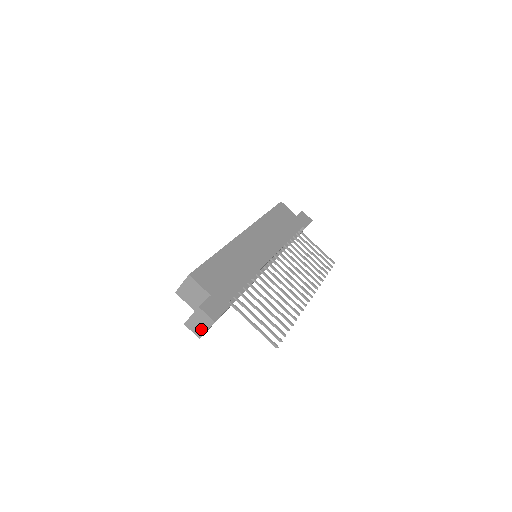
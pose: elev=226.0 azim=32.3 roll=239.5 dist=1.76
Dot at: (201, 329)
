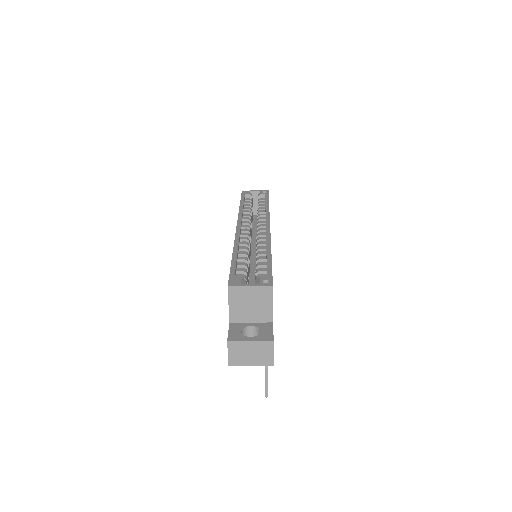
Dot at: (245, 360)
